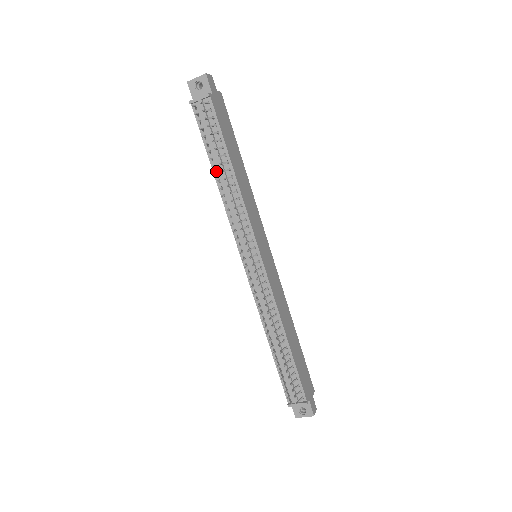
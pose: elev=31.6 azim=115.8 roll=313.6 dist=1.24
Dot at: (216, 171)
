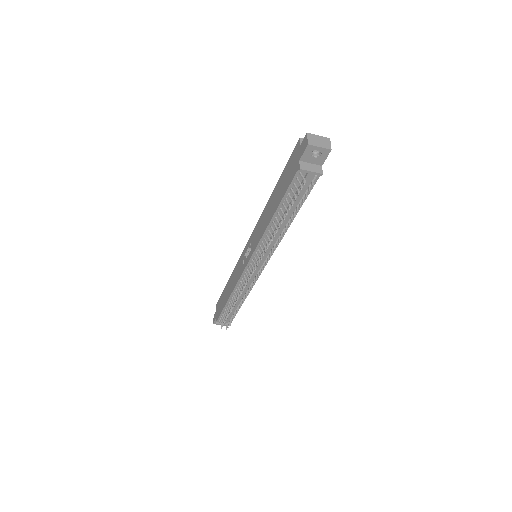
Dot at: (277, 216)
